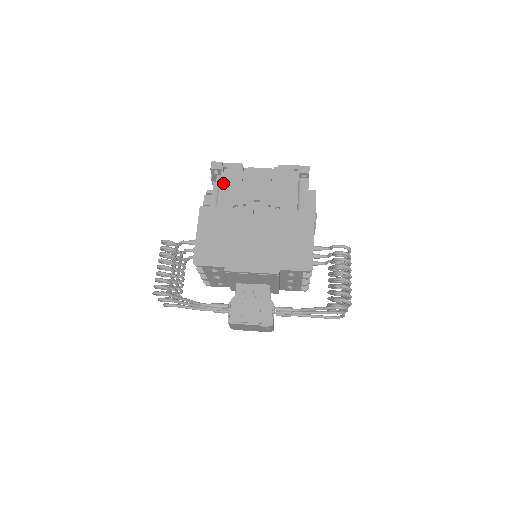
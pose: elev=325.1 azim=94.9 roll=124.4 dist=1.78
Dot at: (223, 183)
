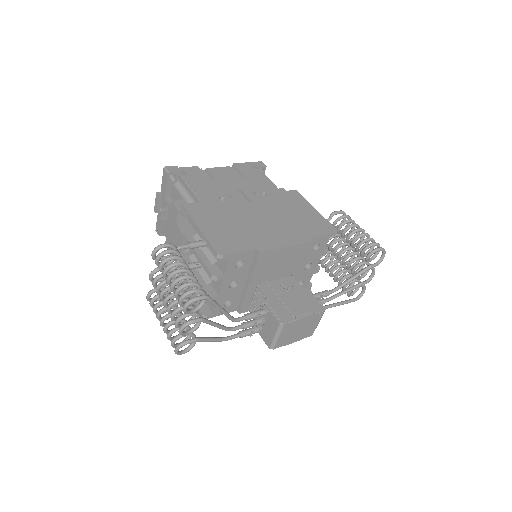
Dot at: (191, 182)
